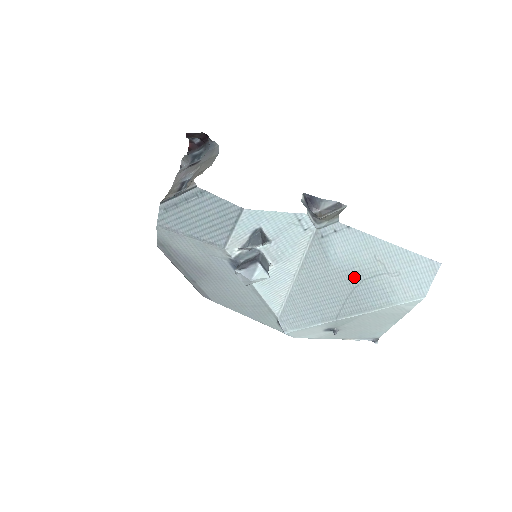
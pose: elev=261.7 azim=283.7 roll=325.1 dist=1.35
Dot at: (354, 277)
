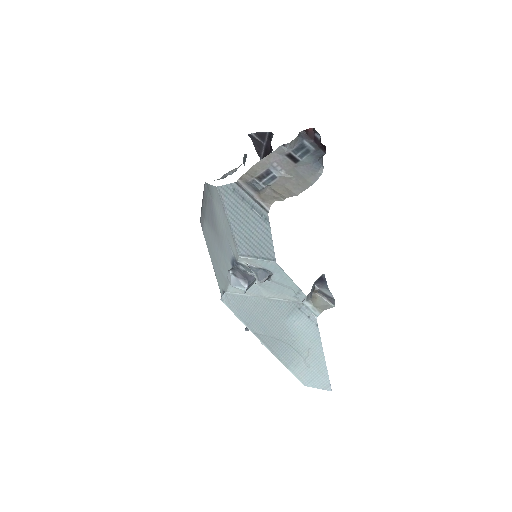
Dot at: (288, 338)
